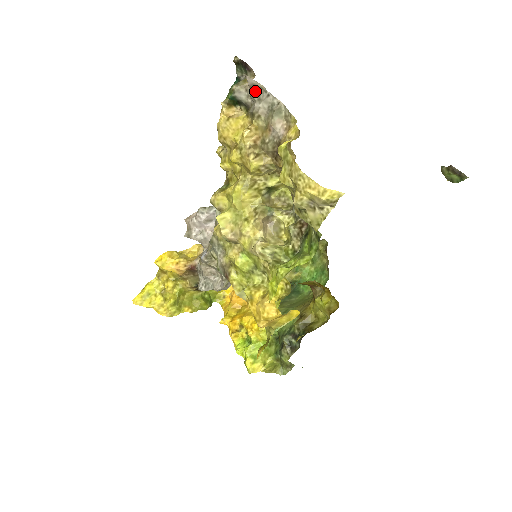
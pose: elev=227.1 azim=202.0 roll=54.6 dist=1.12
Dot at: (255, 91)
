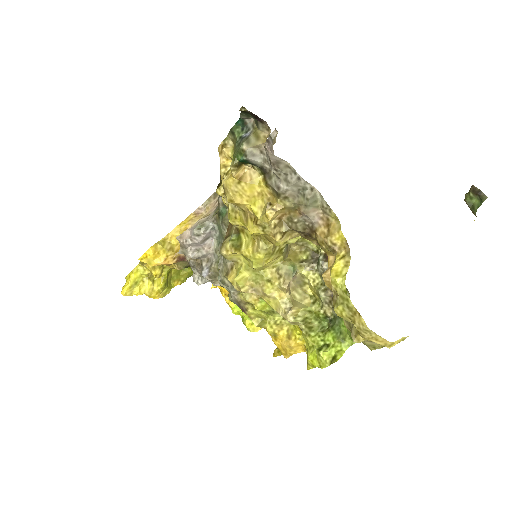
Dot at: (280, 170)
